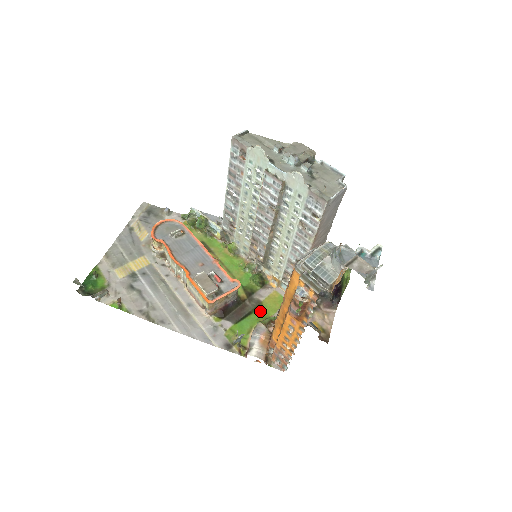
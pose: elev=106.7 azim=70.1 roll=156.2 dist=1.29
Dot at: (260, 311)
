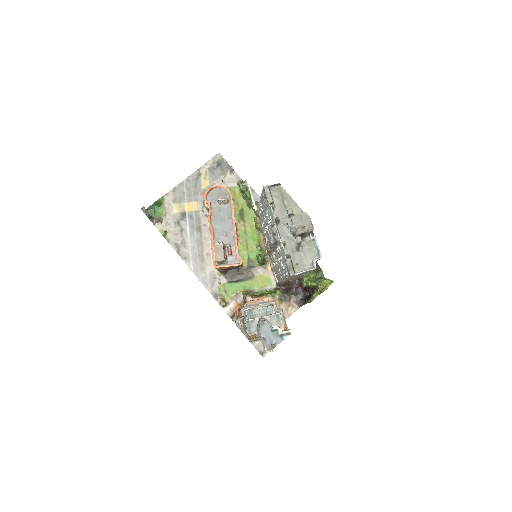
Dot at: (249, 282)
